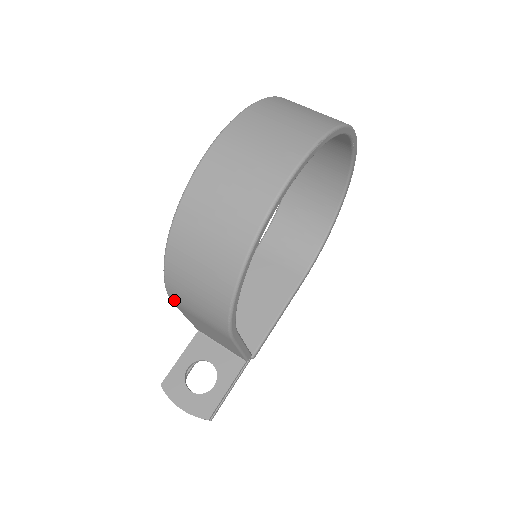
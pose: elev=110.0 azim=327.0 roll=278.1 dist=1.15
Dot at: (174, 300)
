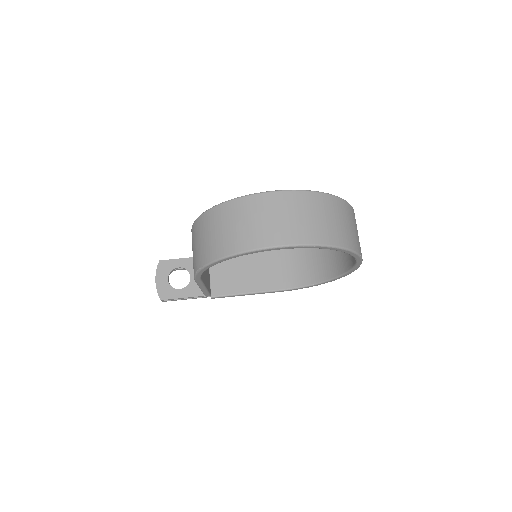
Dot at: occluded
